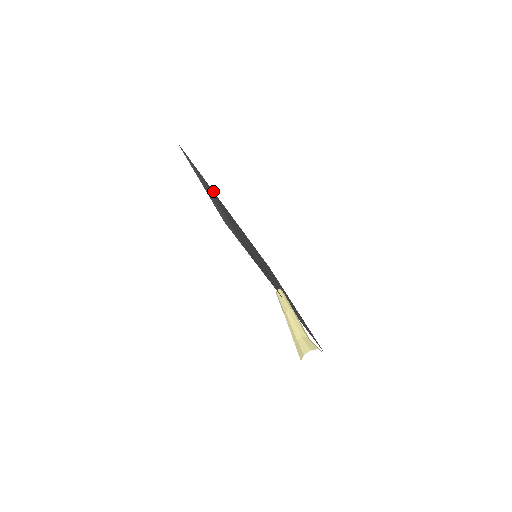
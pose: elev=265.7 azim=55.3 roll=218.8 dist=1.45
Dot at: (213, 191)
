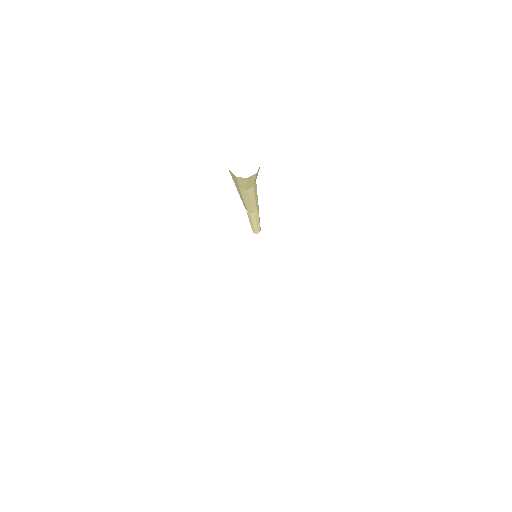
Dot at: occluded
